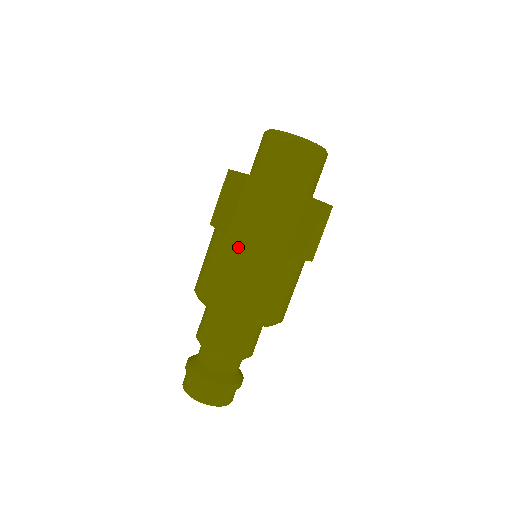
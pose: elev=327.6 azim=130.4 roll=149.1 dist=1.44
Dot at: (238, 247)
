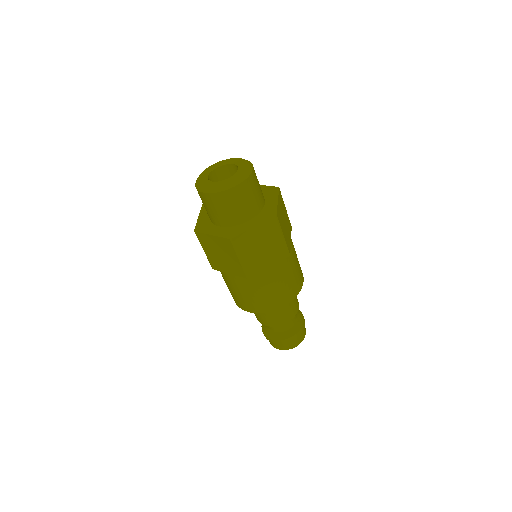
Dot at: (223, 273)
